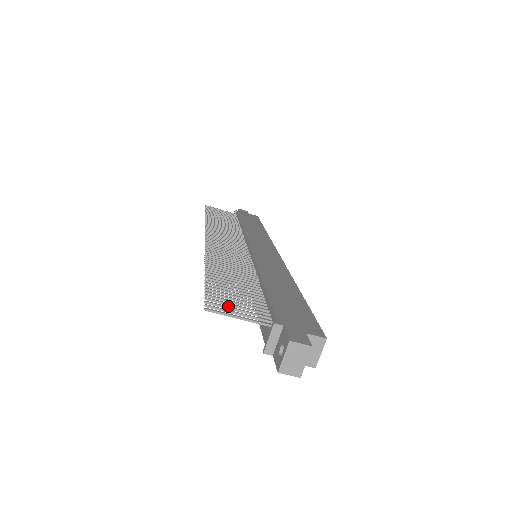
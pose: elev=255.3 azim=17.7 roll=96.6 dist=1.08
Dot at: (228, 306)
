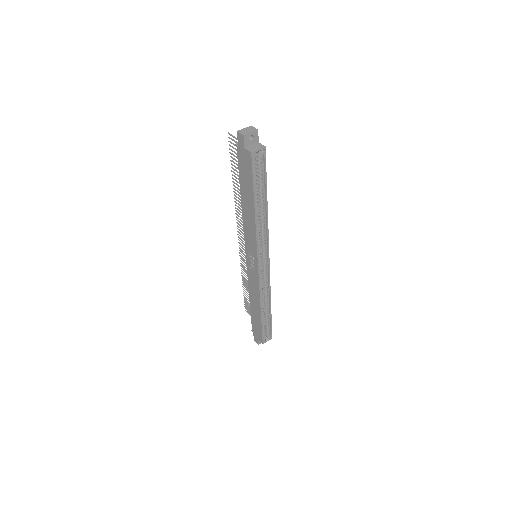
Dot at: occluded
